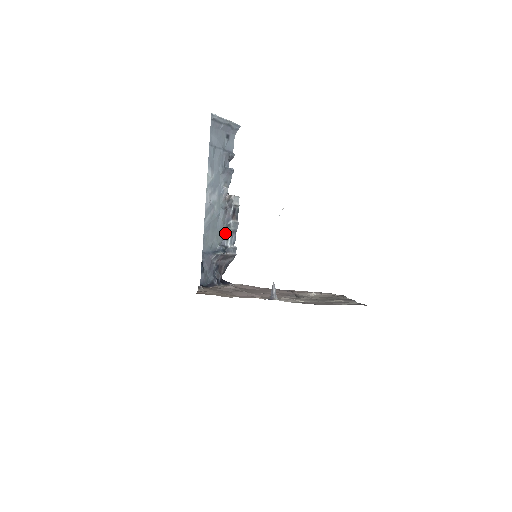
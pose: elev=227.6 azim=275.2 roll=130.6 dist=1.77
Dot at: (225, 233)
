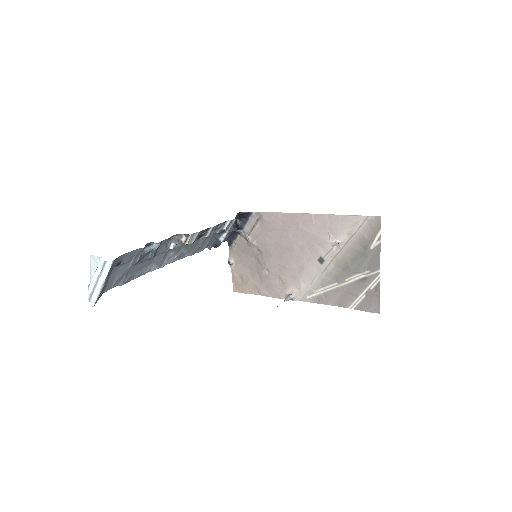
Dot at: occluded
